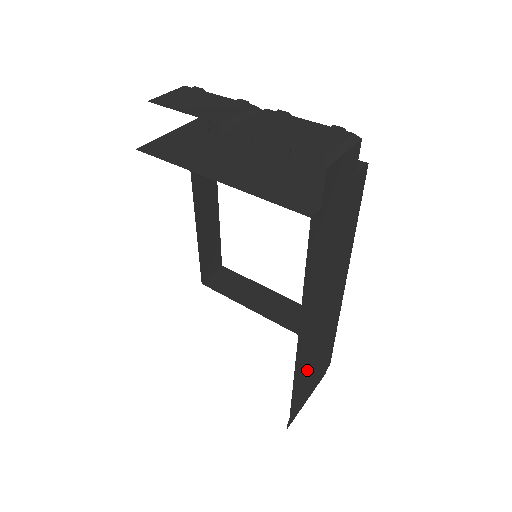
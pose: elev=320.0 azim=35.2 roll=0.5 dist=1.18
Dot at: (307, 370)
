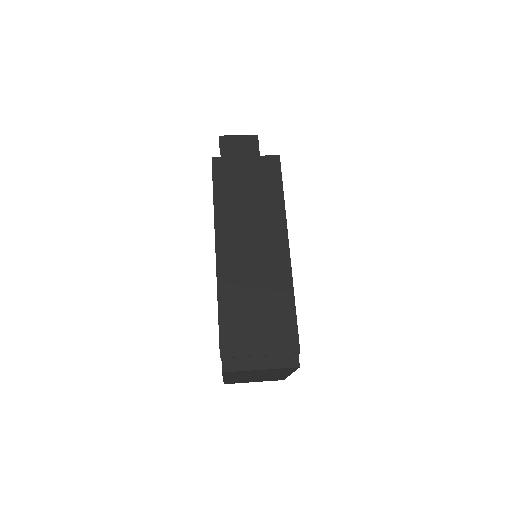
Dot at: (242, 304)
